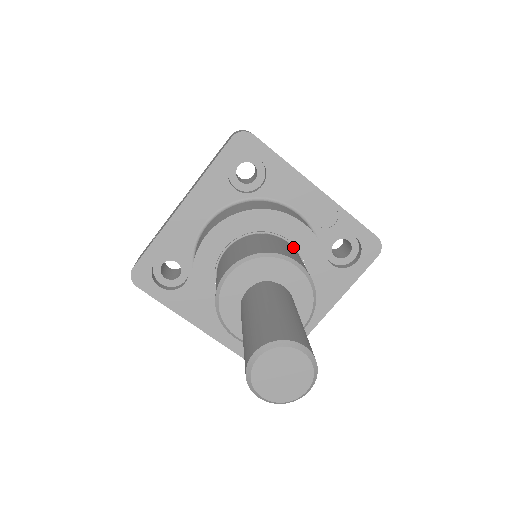
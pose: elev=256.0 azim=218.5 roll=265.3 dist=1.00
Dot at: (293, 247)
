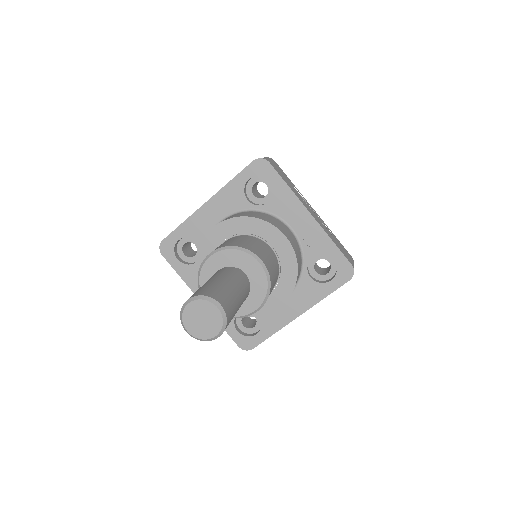
Dot at: (274, 252)
